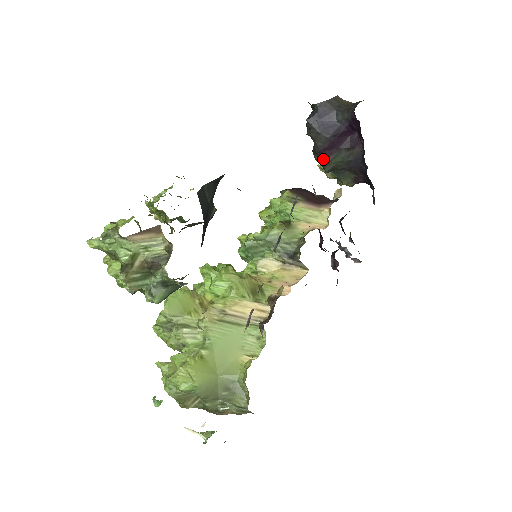
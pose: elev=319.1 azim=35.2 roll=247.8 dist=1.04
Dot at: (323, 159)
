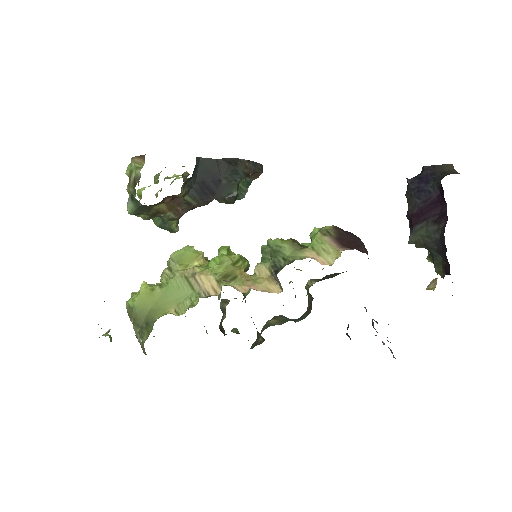
Dot at: (410, 226)
